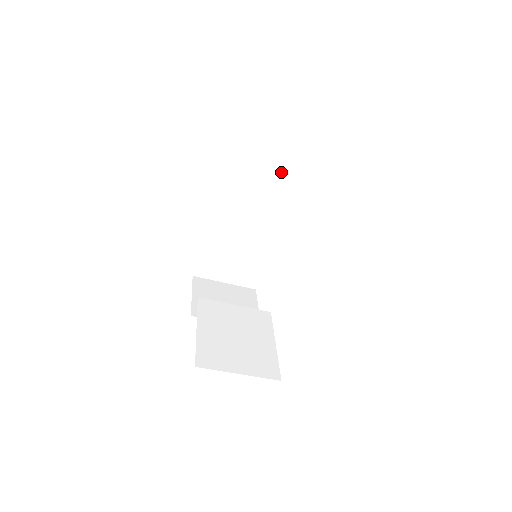
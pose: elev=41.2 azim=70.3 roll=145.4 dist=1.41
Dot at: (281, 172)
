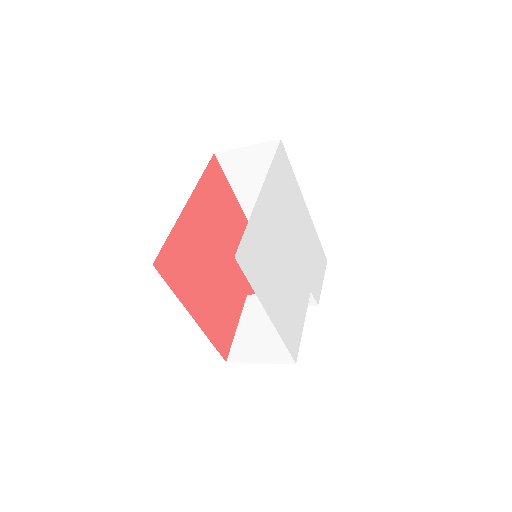
Dot at: (268, 163)
